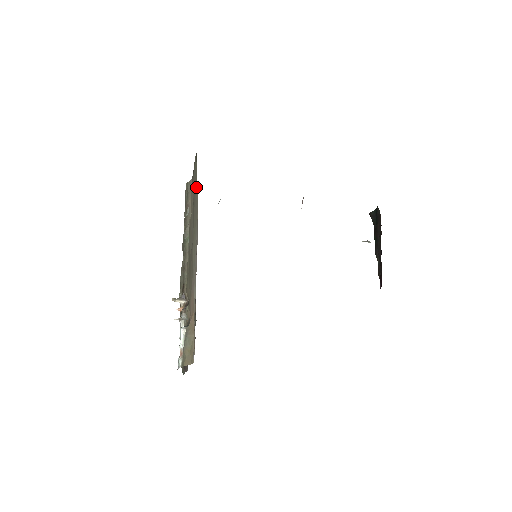
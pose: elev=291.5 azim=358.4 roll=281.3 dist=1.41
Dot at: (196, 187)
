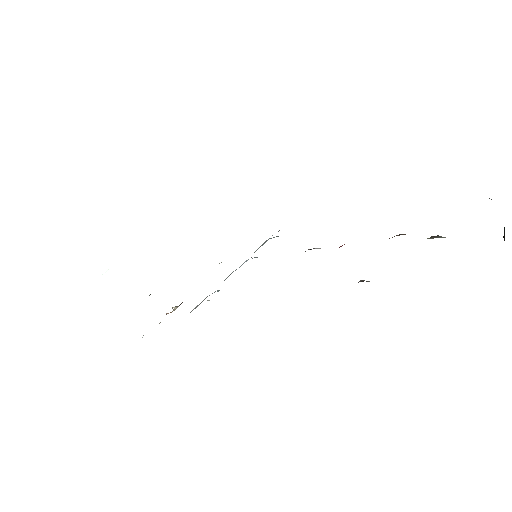
Dot at: occluded
